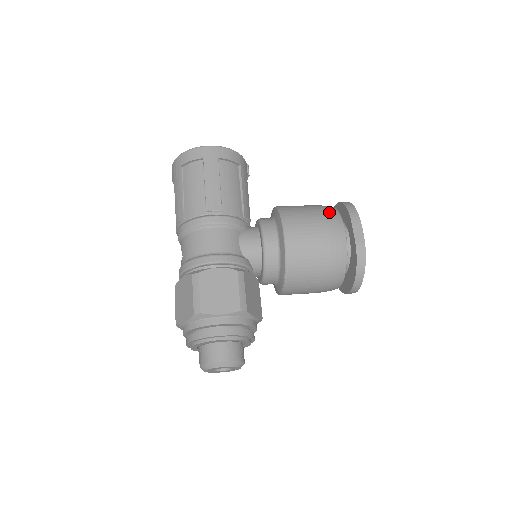
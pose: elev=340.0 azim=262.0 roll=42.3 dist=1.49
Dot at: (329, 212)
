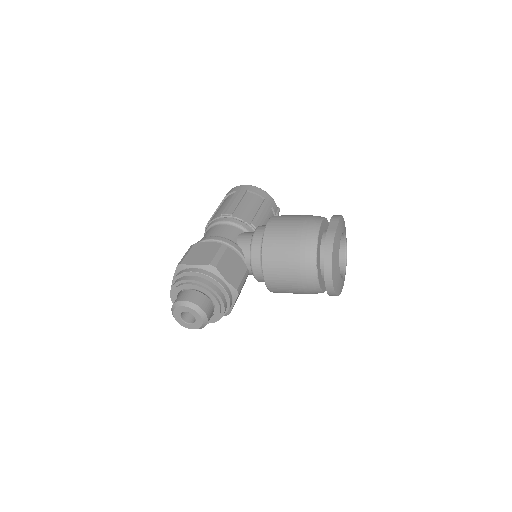
Dot at: occluded
